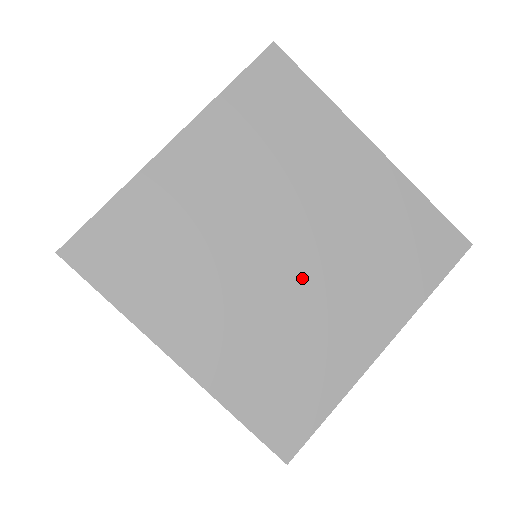
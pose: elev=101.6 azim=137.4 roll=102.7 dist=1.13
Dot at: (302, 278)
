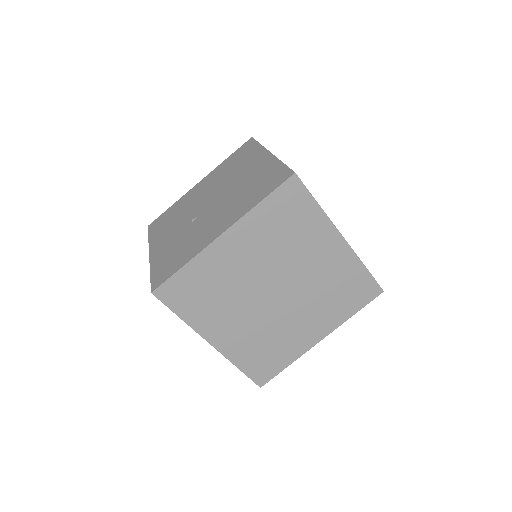
Dot at: (285, 307)
